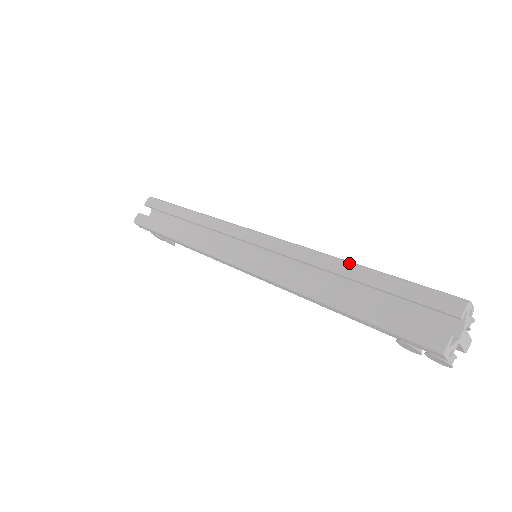
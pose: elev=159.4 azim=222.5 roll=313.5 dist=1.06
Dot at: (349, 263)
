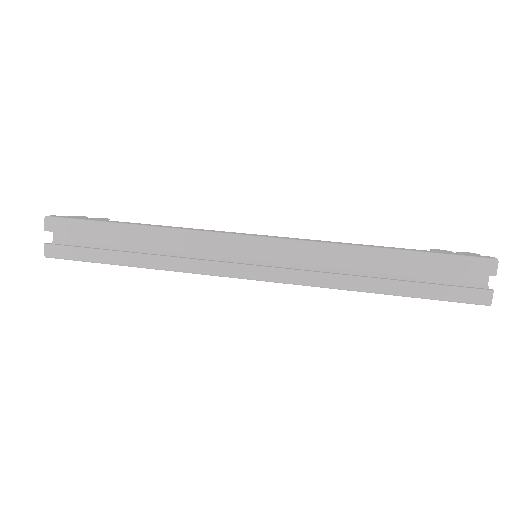
Dot at: (381, 251)
